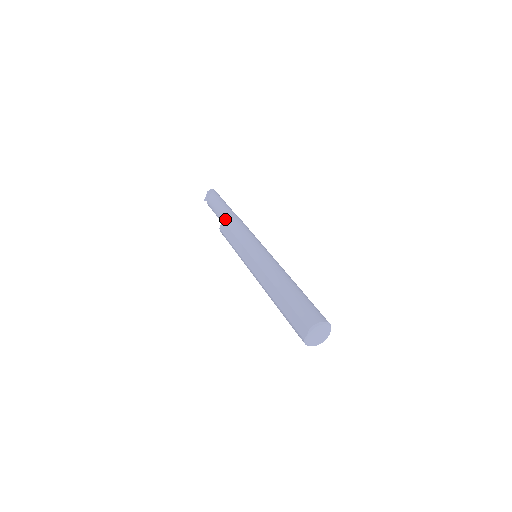
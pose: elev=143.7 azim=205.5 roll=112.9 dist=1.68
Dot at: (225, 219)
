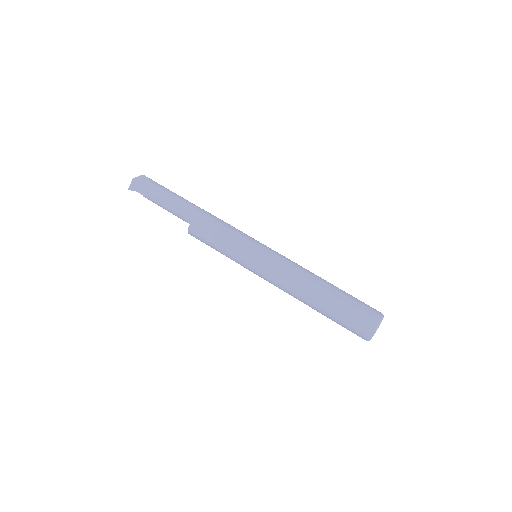
Dot at: (196, 217)
